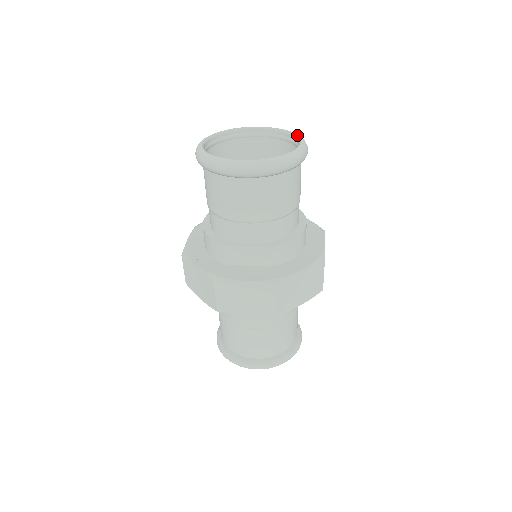
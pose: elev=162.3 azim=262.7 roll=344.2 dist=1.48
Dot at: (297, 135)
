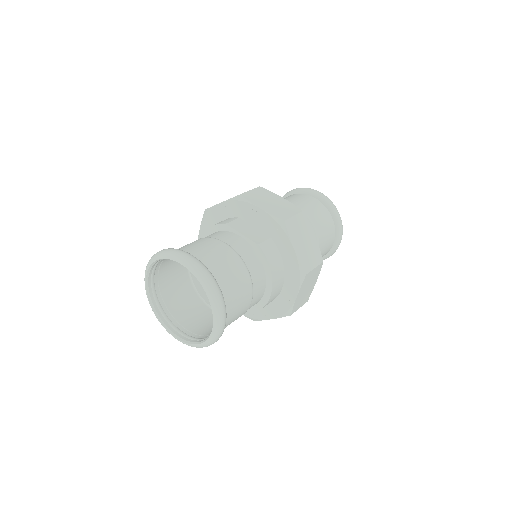
Dot at: (212, 312)
